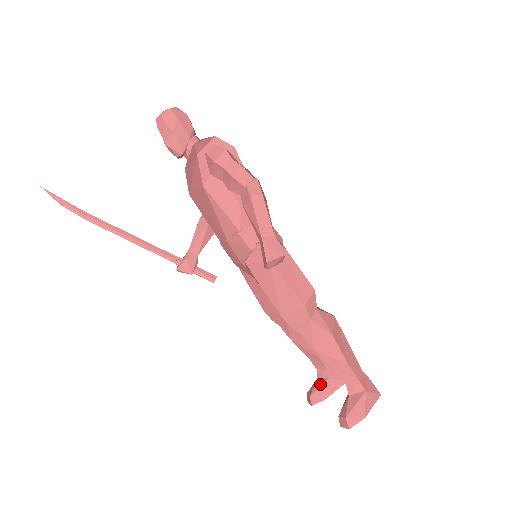
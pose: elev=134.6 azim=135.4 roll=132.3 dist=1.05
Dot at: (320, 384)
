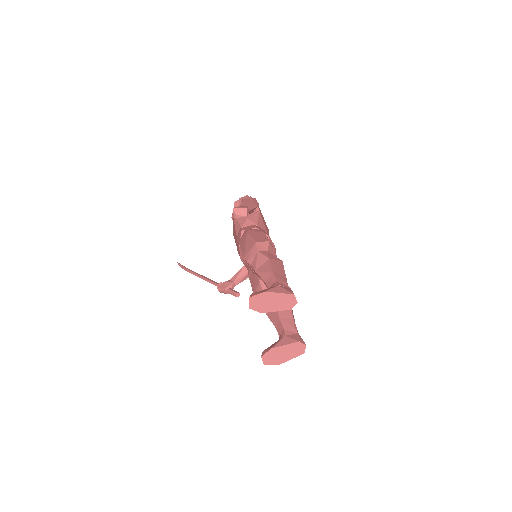
Dot at: occluded
